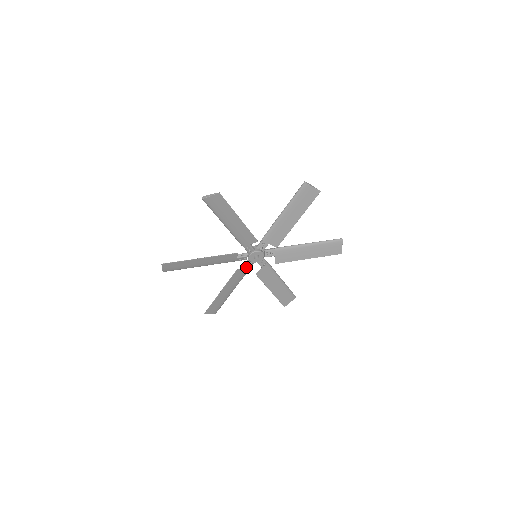
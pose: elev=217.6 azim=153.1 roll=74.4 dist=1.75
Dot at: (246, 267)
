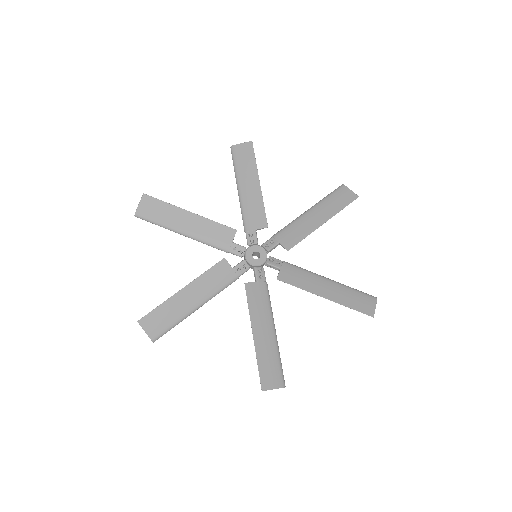
Dot at: (257, 278)
